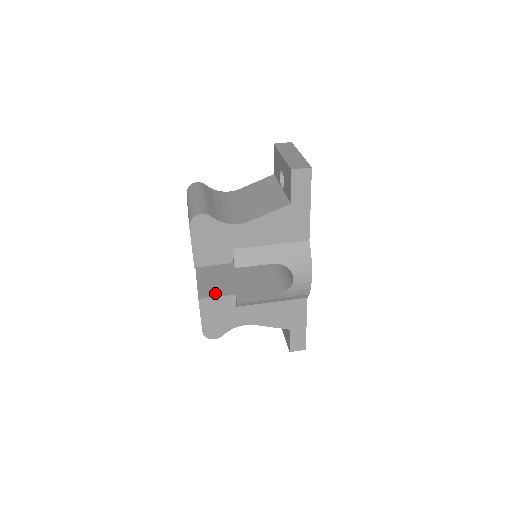
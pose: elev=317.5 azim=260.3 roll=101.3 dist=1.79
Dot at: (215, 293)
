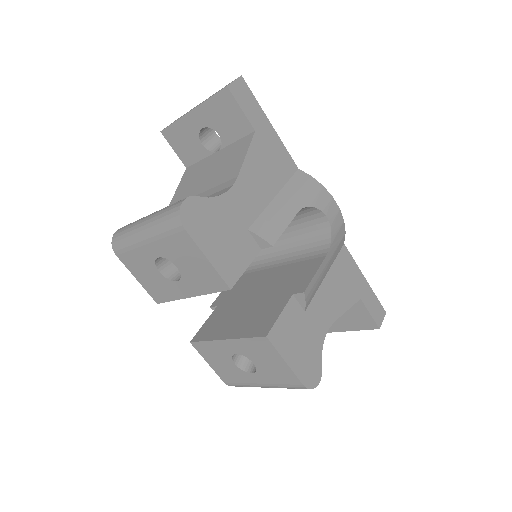
Dot at: (271, 316)
